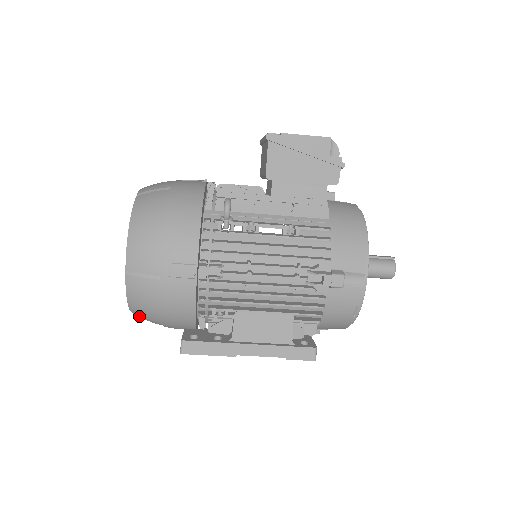
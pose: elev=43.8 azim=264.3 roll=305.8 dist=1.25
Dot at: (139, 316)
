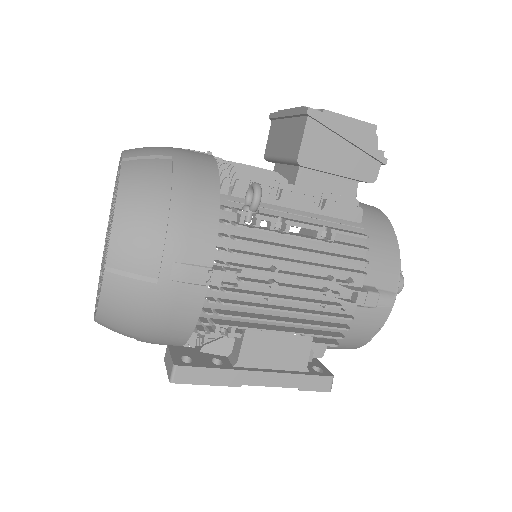
Dot at: (105, 326)
